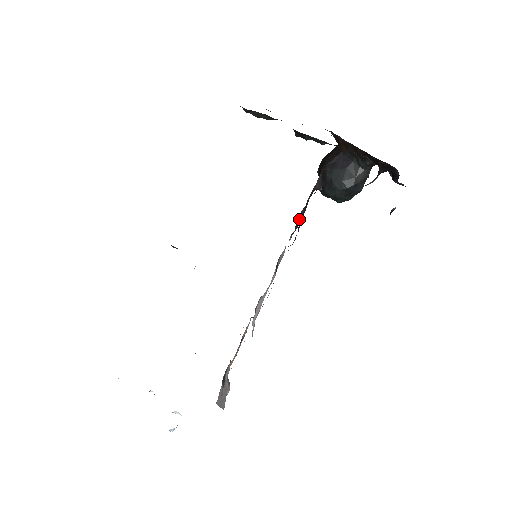
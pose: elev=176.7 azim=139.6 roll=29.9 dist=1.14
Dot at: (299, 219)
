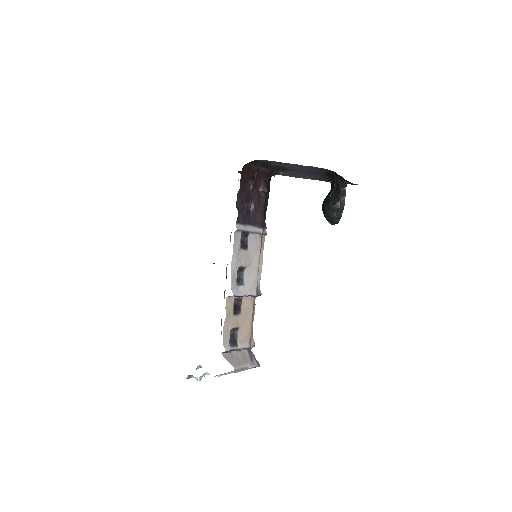
Dot at: (252, 210)
